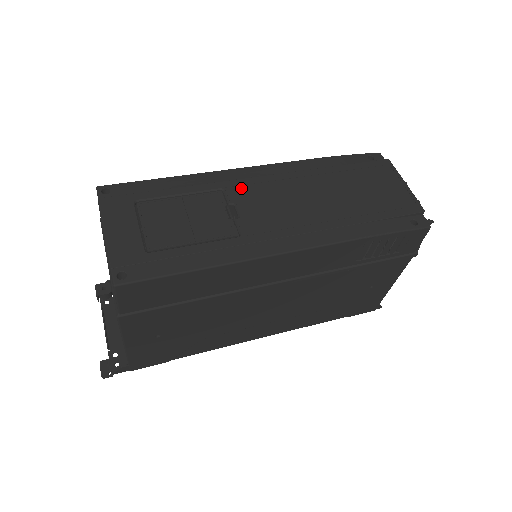
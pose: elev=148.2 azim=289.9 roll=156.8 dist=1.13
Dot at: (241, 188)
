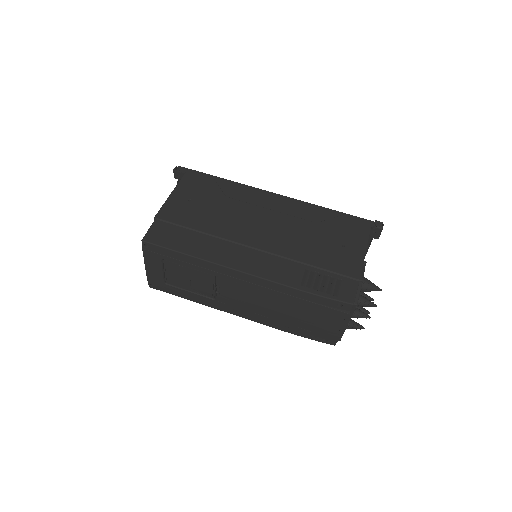
Dot at: (227, 281)
